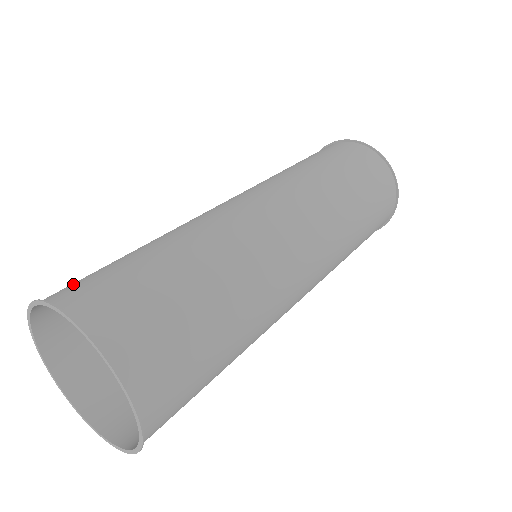
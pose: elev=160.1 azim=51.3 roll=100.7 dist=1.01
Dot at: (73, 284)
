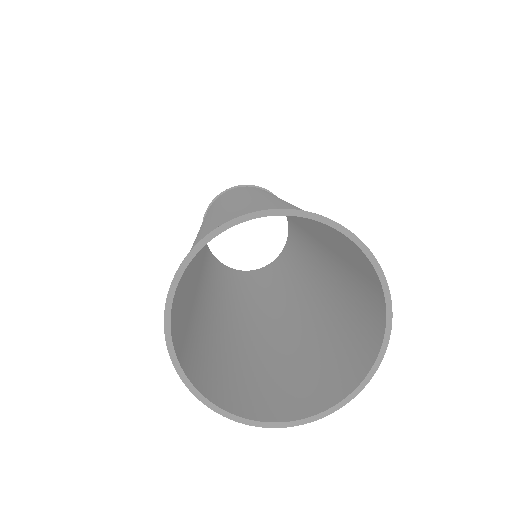
Dot at: (242, 214)
